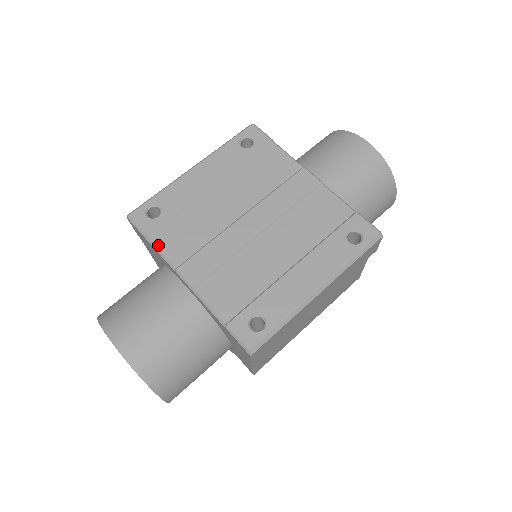
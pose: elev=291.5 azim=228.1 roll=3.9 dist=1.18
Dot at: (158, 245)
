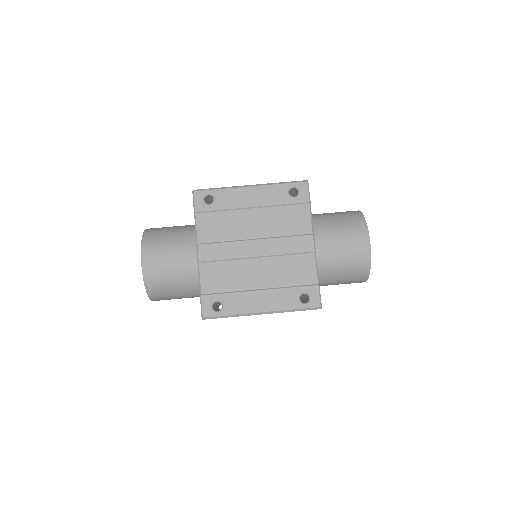
Dot at: (198, 222)
